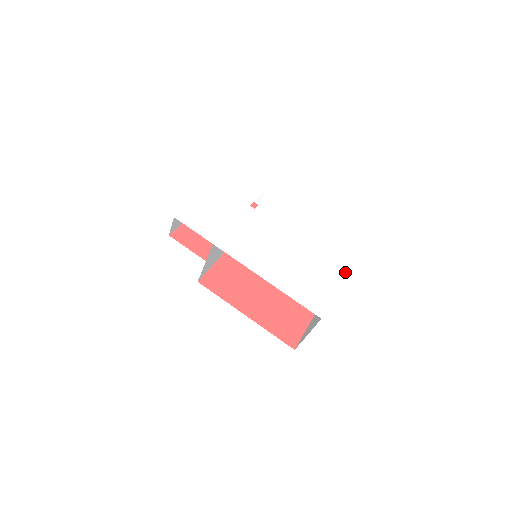
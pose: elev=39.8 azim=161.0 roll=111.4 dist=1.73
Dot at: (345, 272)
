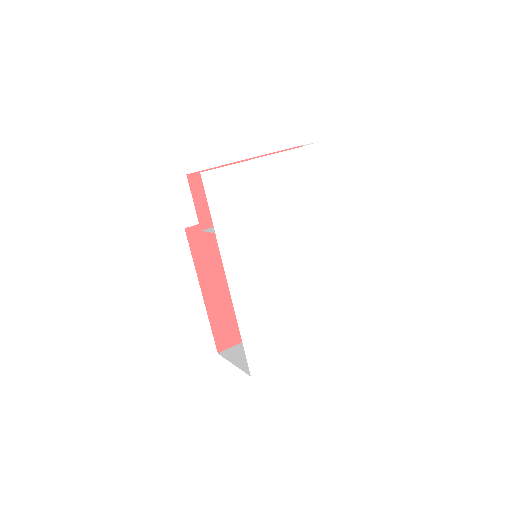
Dot at: (317, 340)
